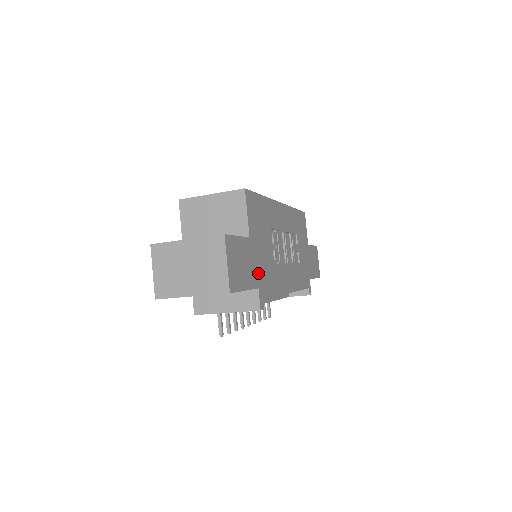
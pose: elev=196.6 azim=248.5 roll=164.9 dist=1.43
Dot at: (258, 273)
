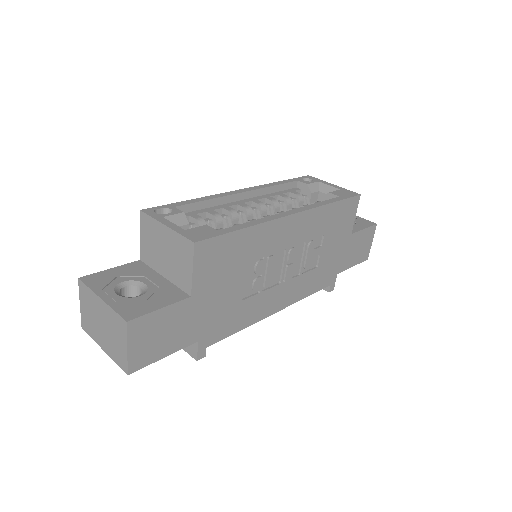
Dot at: (202, 325)
